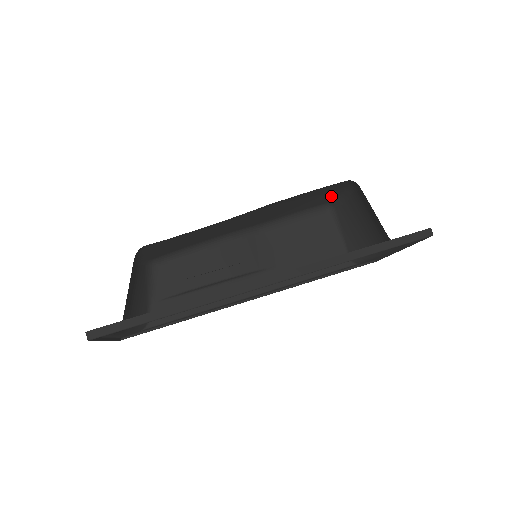
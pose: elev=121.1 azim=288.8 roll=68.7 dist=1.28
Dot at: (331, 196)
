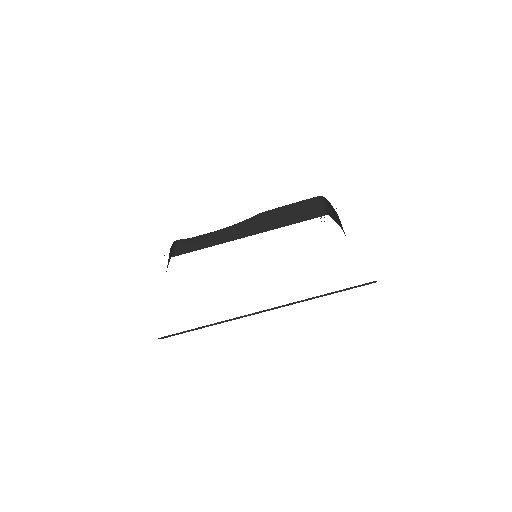
Dot at: occluded
